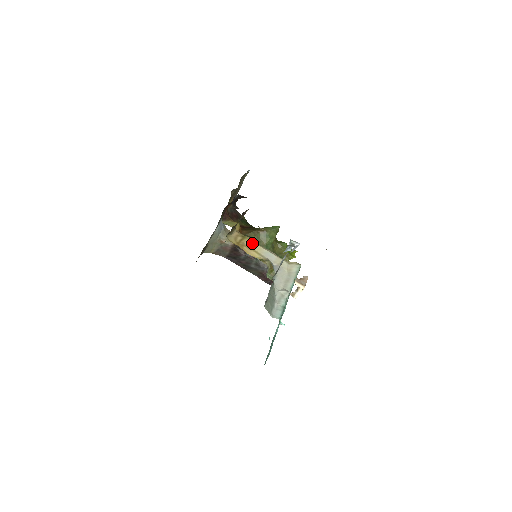
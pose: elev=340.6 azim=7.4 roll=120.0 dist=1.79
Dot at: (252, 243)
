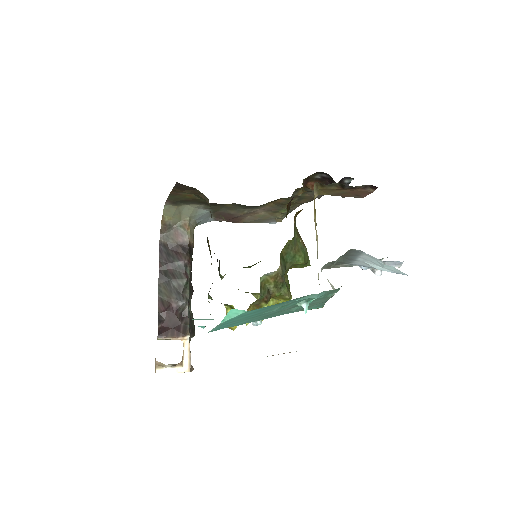
Dot at: (315, 224)
